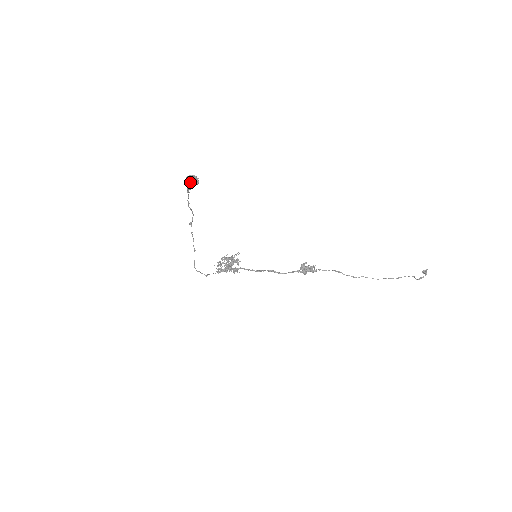
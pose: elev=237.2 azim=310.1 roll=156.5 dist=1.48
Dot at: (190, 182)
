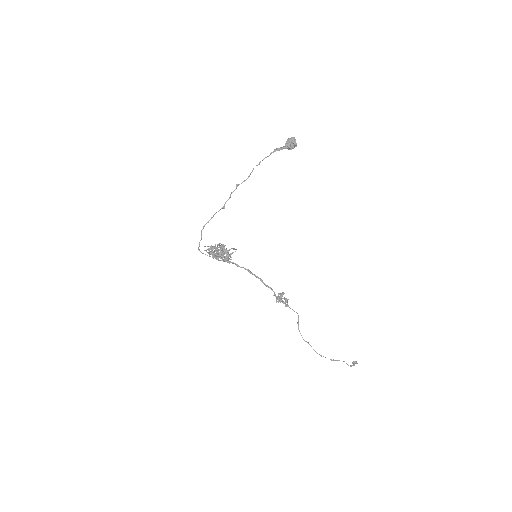
Dot at: (291, 142)
